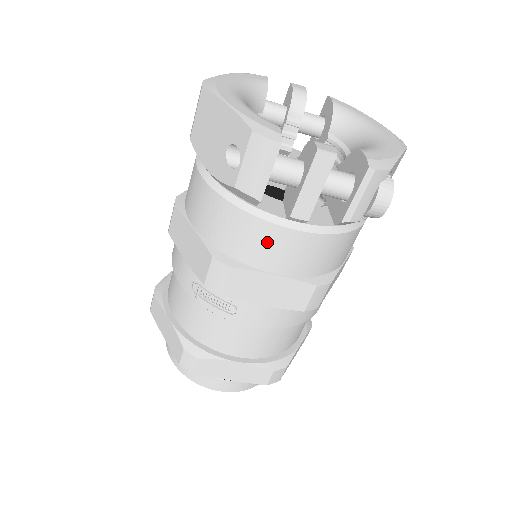
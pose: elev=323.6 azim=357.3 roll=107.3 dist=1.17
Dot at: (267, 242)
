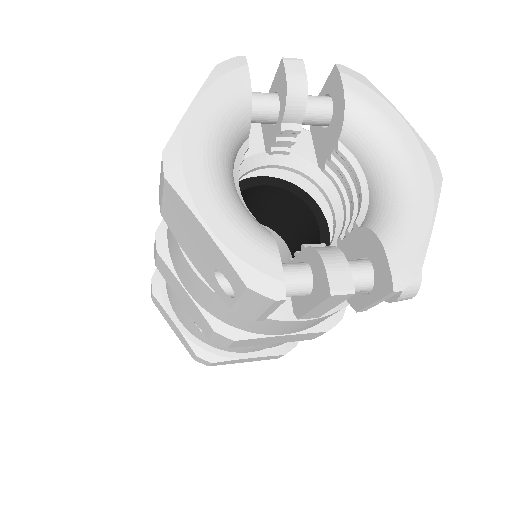
Dot at: (273, 326)
